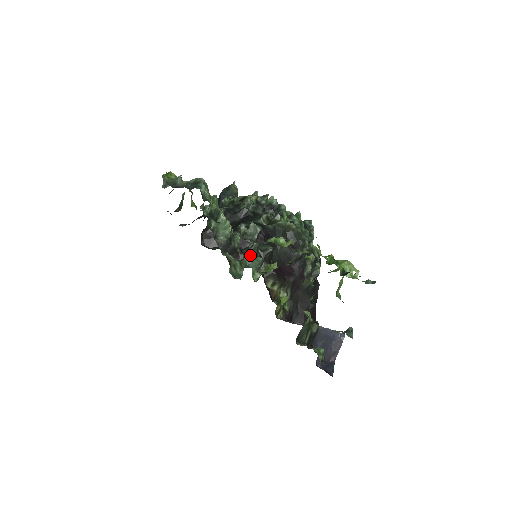
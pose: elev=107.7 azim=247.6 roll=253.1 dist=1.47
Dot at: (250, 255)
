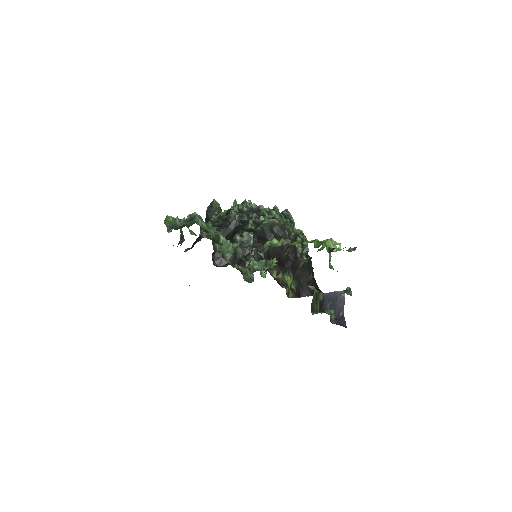
Dot at: (254, 260)
